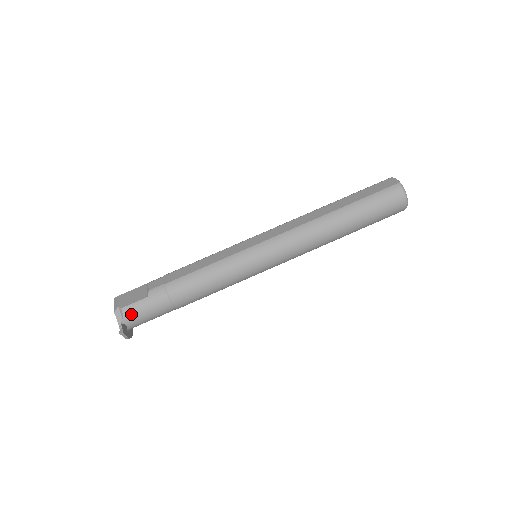
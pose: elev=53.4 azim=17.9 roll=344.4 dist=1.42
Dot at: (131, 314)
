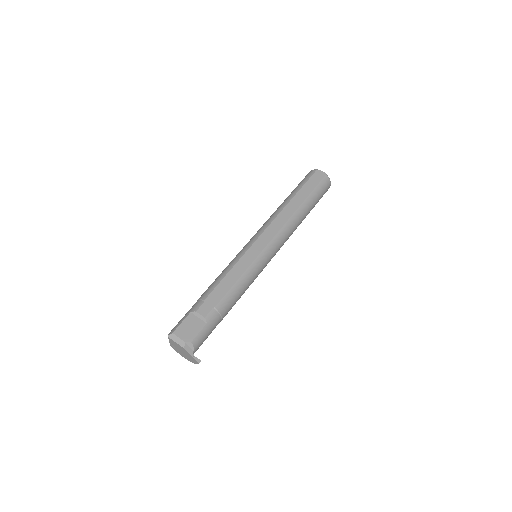
Dot at: (199, 343)
